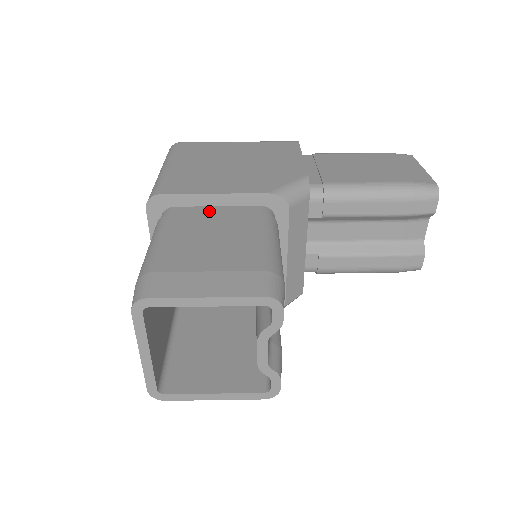
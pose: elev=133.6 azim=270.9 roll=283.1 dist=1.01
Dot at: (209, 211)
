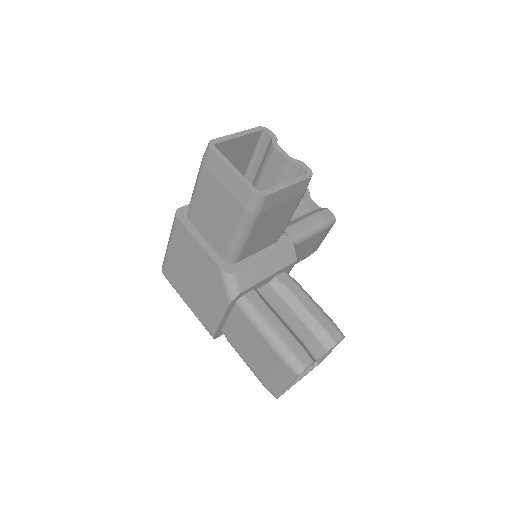
Dot at: occluded
